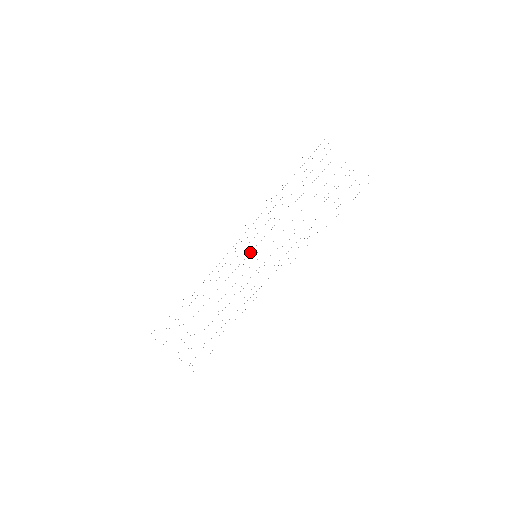
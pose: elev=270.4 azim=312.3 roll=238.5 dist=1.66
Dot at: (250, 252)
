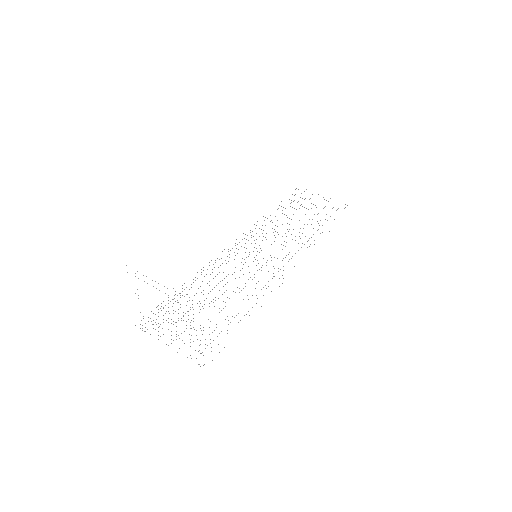
Dot at: (248, 256)
